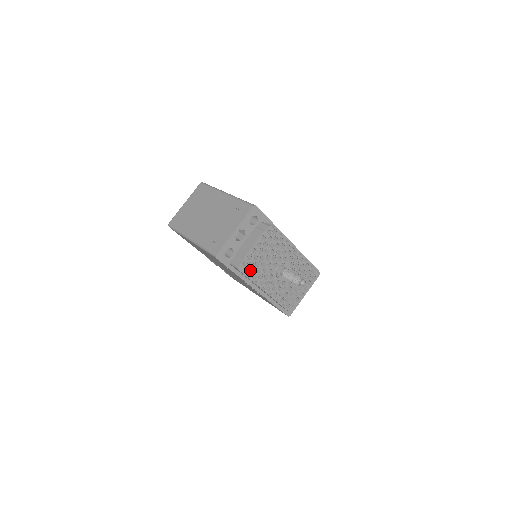
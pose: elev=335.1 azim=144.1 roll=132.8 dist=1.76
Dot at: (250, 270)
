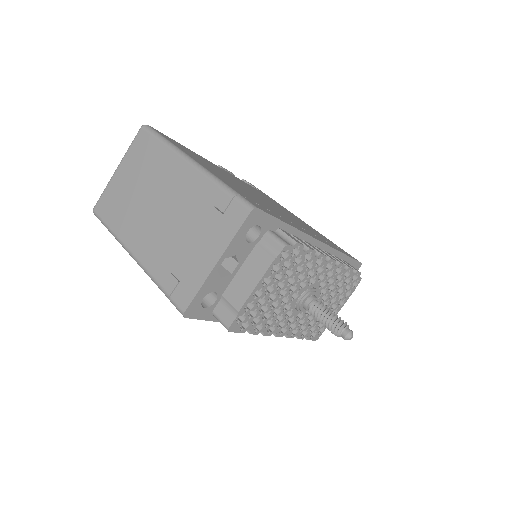
Dot at: (250, 320)
